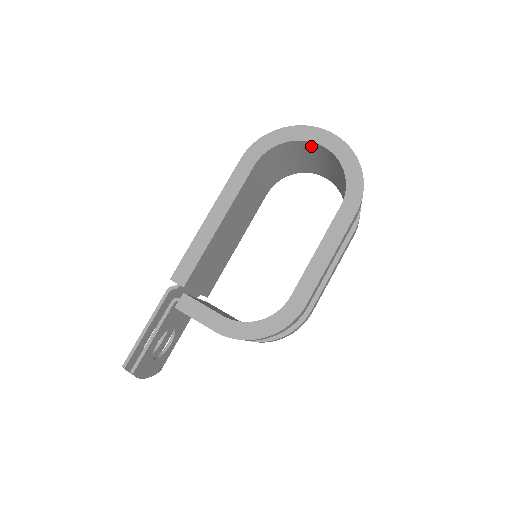
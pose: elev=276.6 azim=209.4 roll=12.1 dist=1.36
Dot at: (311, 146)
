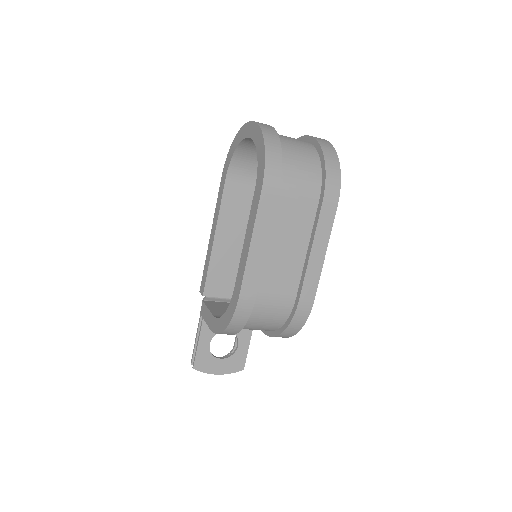
Dot at: occluded
